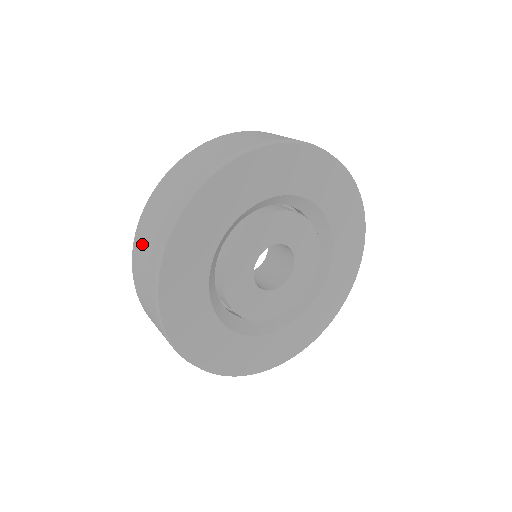
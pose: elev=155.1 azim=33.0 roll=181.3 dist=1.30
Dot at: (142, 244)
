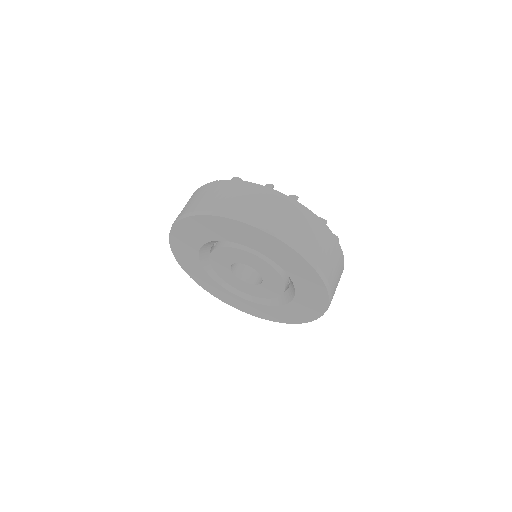
Dot at: occluded
